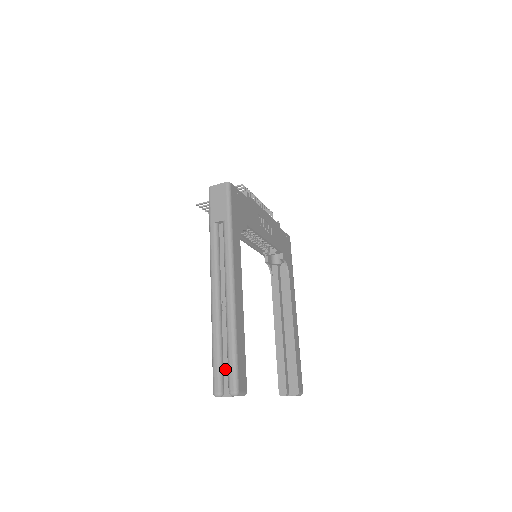
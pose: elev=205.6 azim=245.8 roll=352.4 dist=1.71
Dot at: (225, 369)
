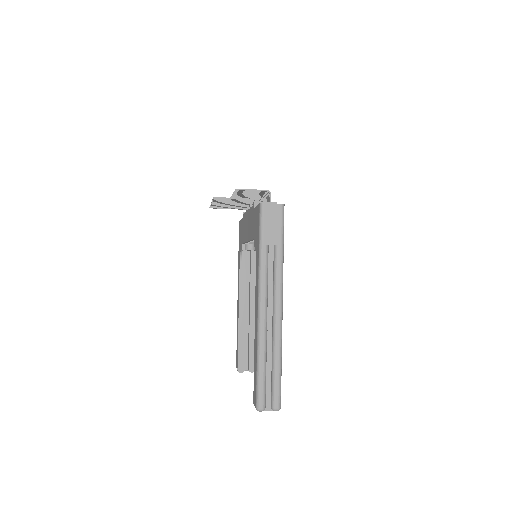
Dot at: (268, 387)
